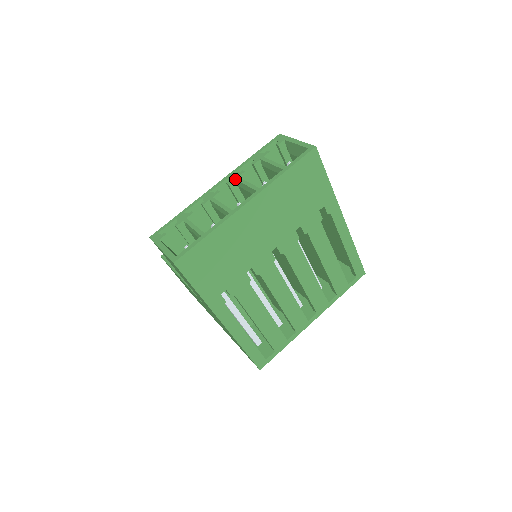
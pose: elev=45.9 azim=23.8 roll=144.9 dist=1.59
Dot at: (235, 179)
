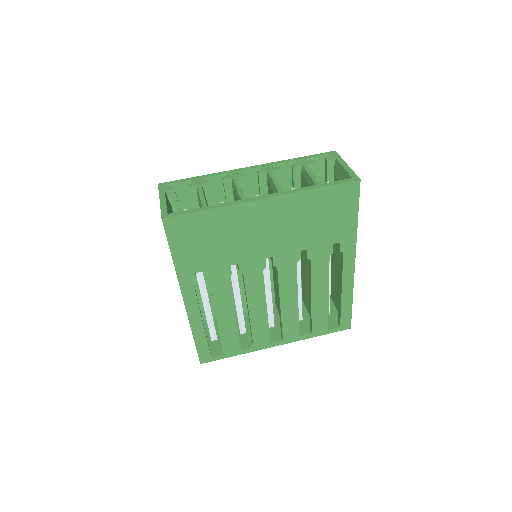
Dot at: (268, 171)
